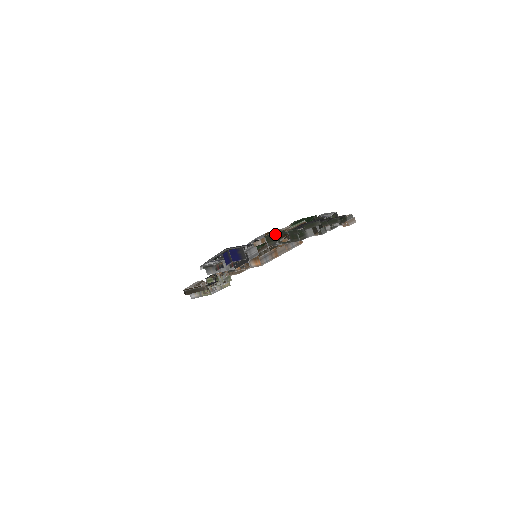
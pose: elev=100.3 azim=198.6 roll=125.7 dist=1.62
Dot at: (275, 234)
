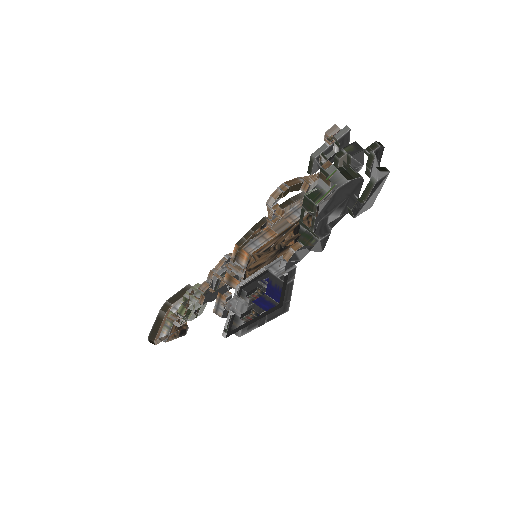
Dot at: (300, 225)
